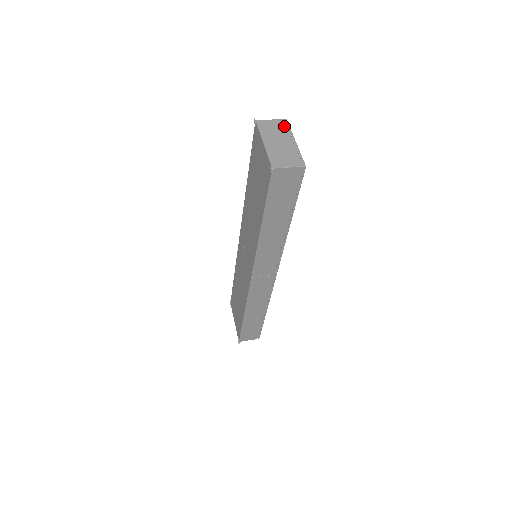
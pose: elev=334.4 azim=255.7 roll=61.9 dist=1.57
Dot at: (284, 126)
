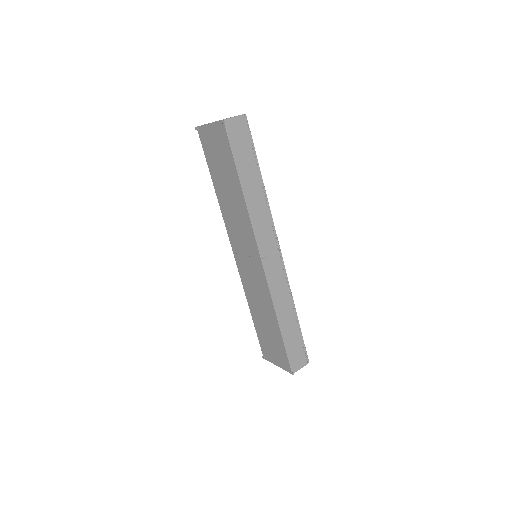
Dot at: occluded
